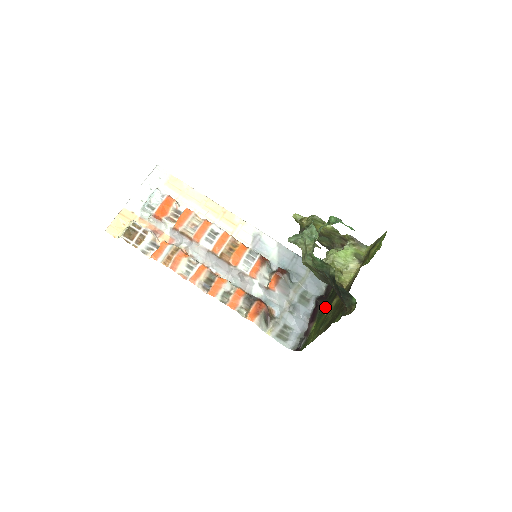
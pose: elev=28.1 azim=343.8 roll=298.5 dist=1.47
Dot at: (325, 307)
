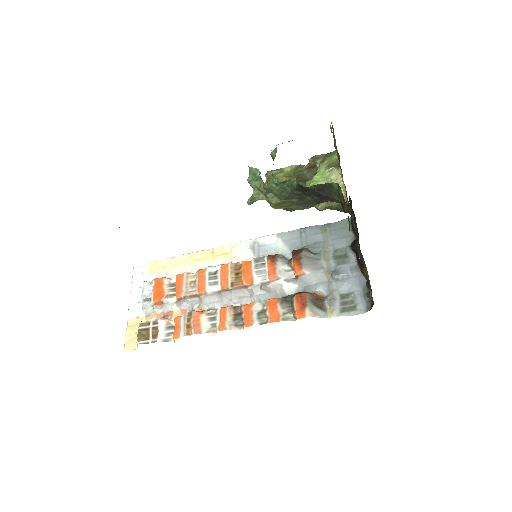
Dot at: occluded
